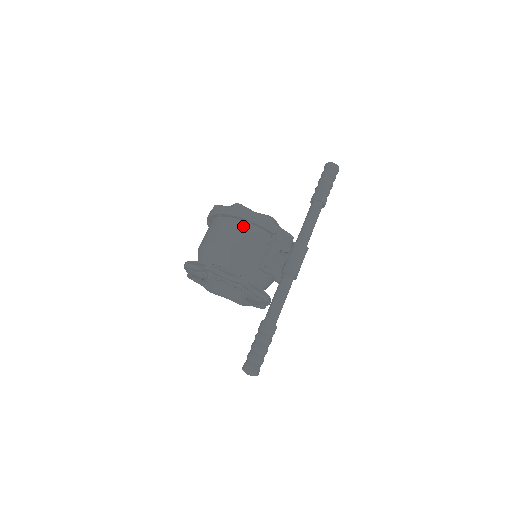
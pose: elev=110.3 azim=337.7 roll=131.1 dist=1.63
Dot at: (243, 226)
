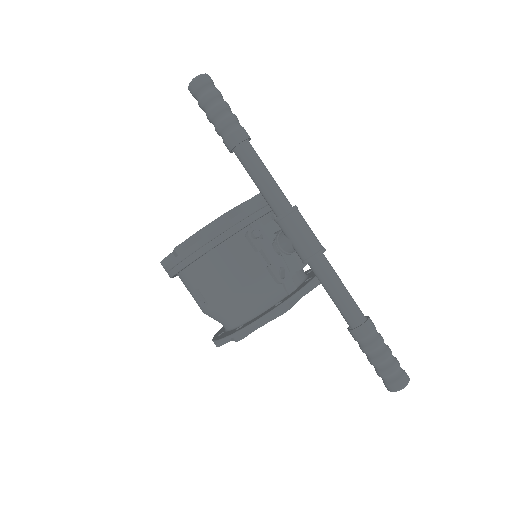
Dot at: (210, 261)
